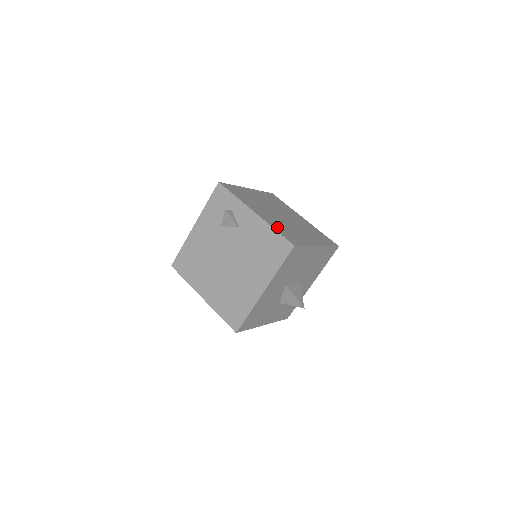
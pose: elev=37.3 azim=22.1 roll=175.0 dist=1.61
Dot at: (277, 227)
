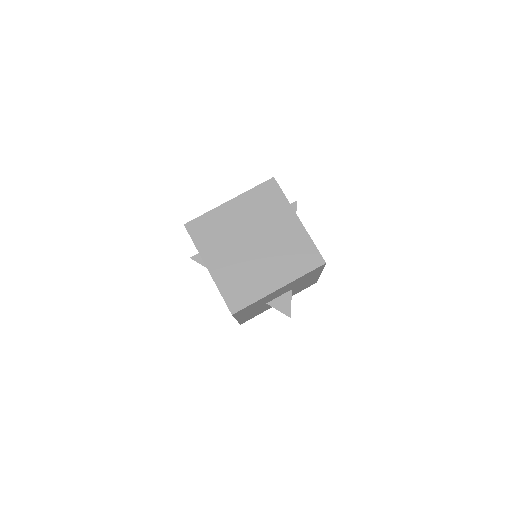
Dot at: (226, 285)
